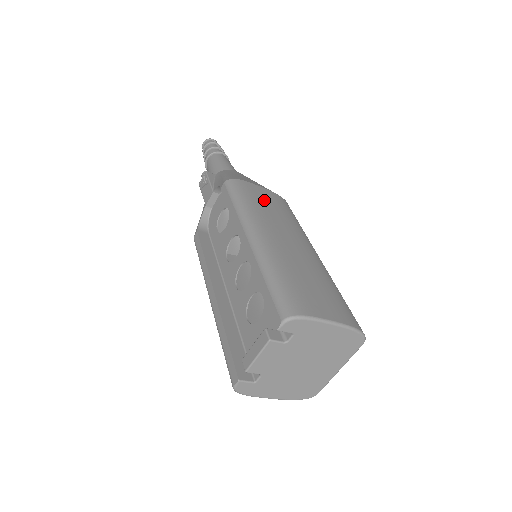
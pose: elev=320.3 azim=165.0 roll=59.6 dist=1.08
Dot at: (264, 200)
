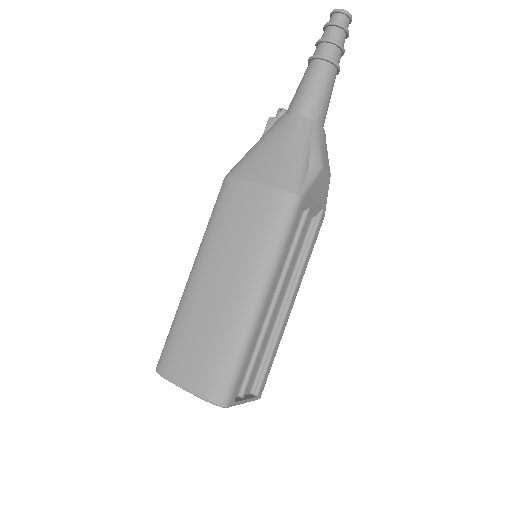
Dot at: (238, 213)
